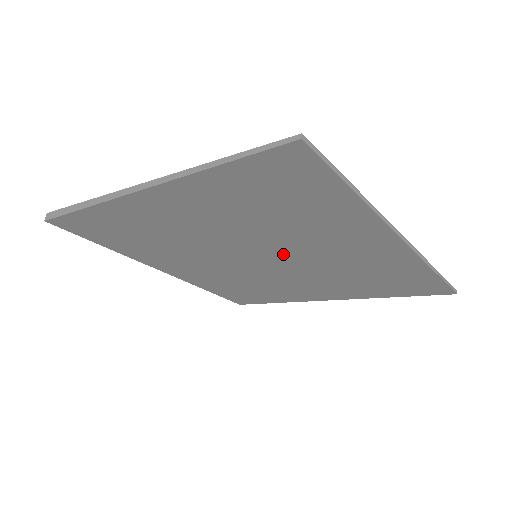
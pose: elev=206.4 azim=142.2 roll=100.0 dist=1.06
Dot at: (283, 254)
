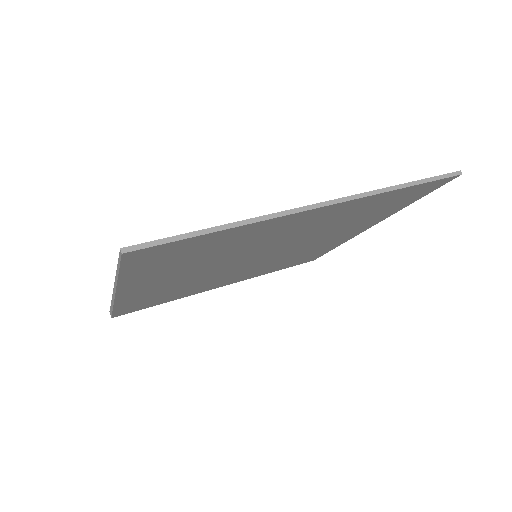
Dot at: (266, 250)
